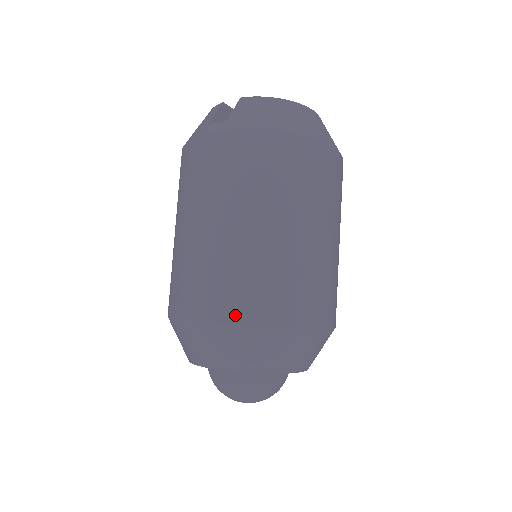
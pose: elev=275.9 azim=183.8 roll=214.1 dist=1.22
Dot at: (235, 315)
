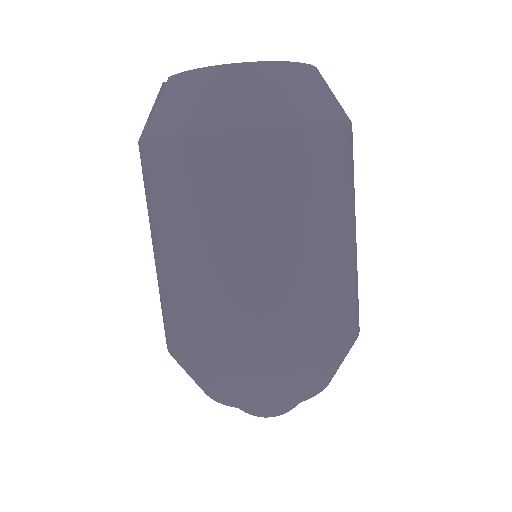
Dot at: (187, 357)
